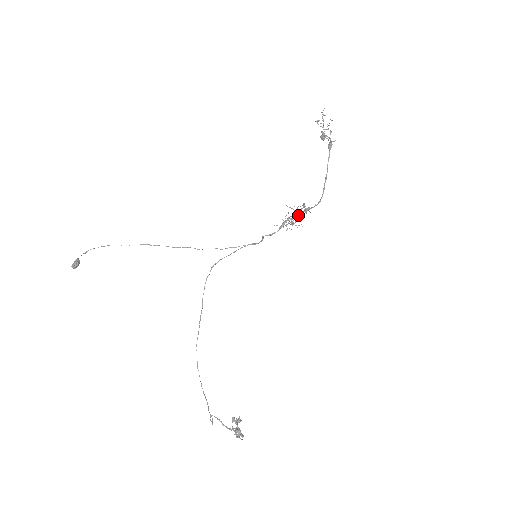
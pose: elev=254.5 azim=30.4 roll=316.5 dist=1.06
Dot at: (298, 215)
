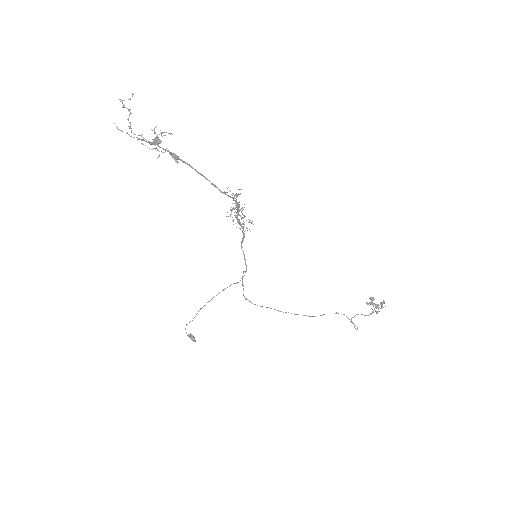
Dot at: (238, 211)
